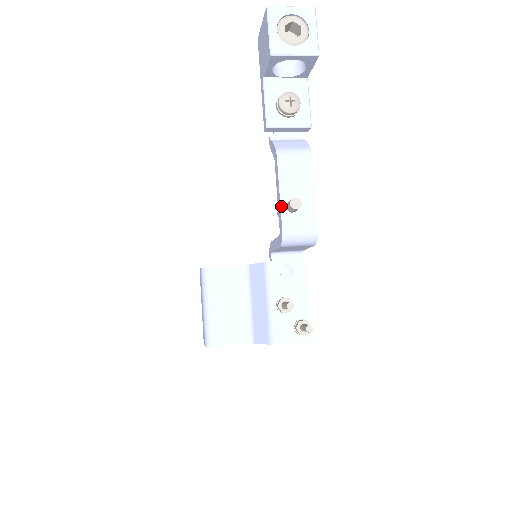
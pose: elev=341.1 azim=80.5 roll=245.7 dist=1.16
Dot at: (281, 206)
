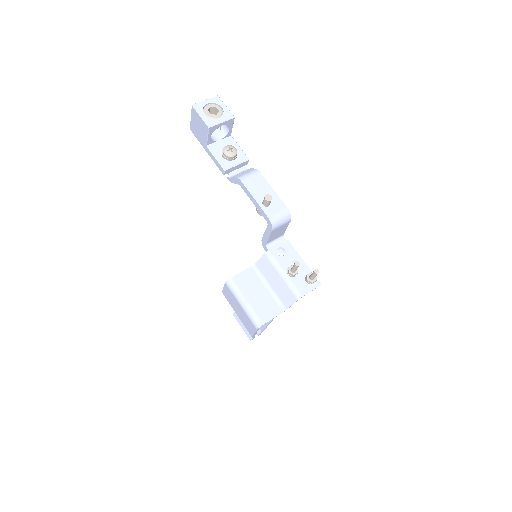
Dot at: (260, 206)
